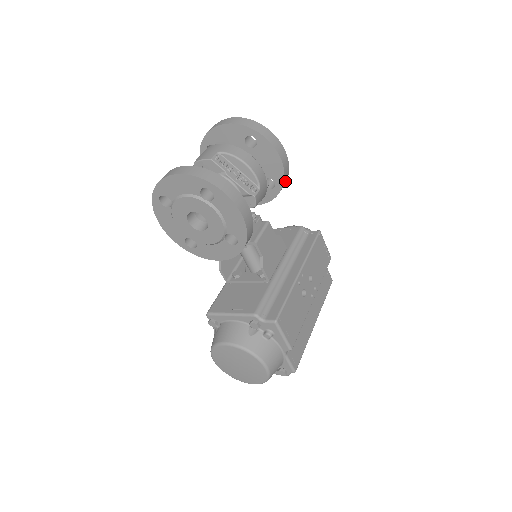
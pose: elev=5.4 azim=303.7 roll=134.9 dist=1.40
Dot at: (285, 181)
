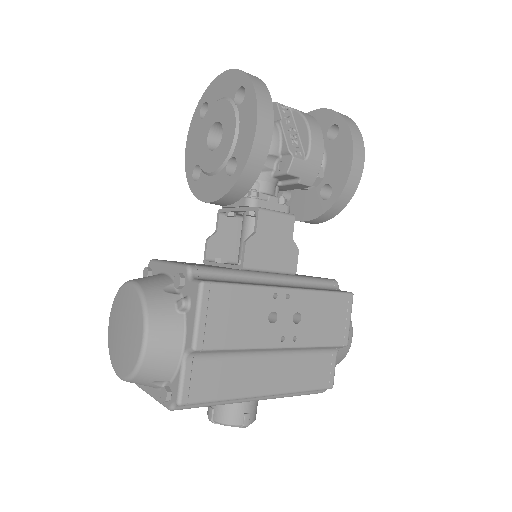
Dot at: (345, 198)
